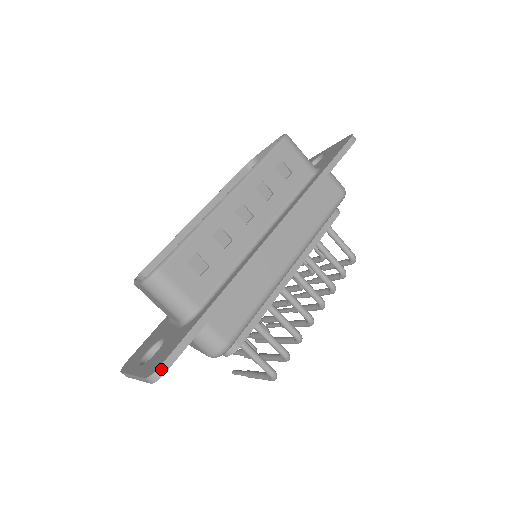
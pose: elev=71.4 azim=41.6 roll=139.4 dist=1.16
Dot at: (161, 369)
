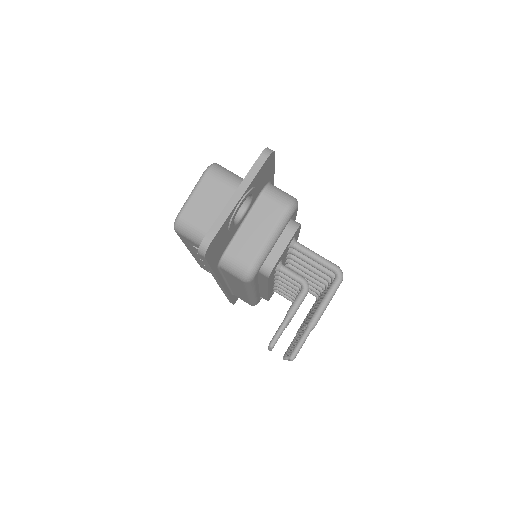
Dot at: occluded
